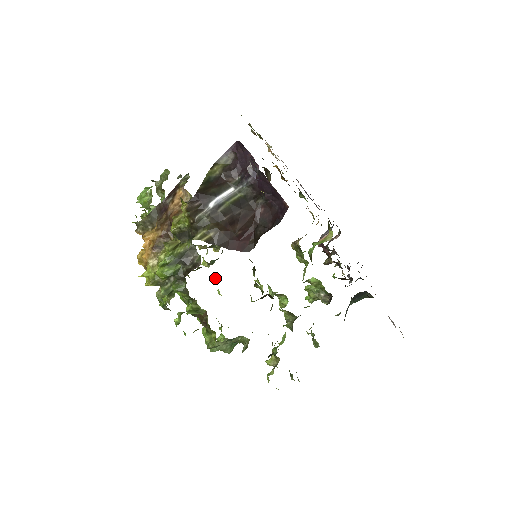
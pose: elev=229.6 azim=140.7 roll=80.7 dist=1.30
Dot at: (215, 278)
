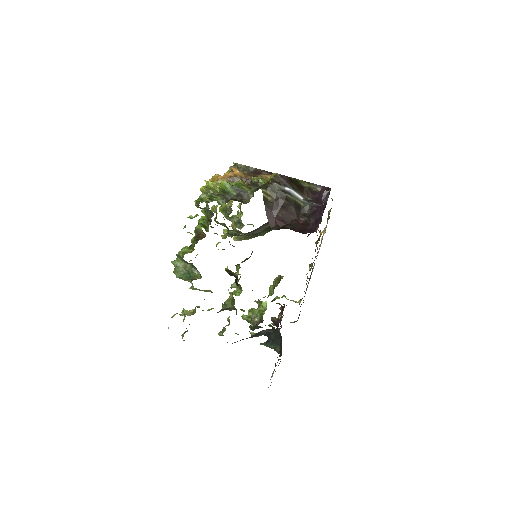
Dot at: occluded
